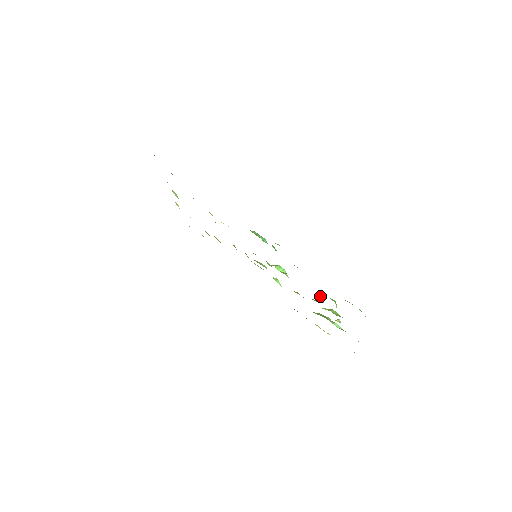
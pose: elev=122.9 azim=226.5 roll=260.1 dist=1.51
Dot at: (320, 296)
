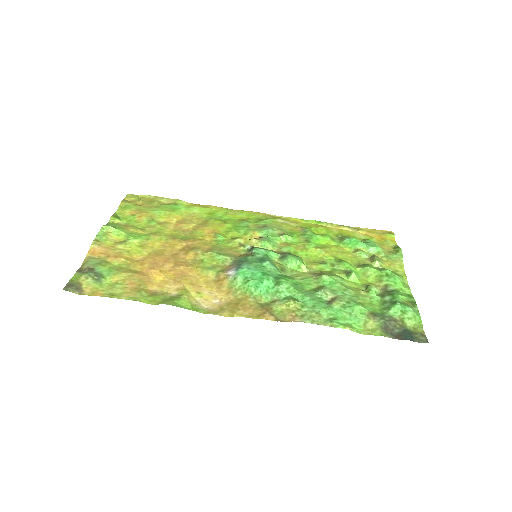
Dot at: (352, 275)
